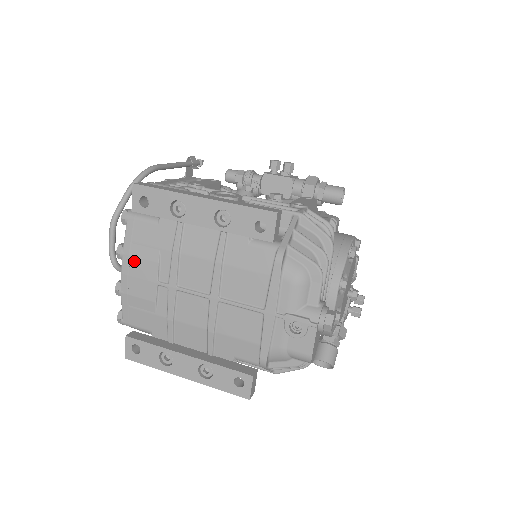
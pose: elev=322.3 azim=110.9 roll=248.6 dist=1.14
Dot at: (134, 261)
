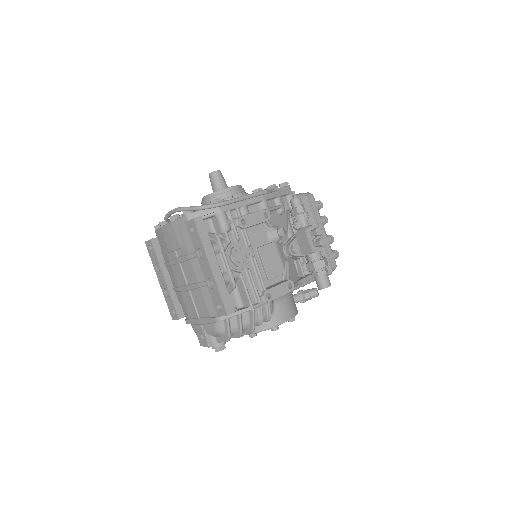
Dot at: (173, 231)
